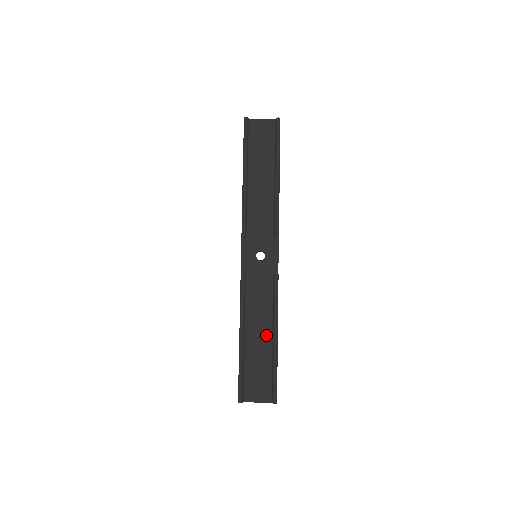
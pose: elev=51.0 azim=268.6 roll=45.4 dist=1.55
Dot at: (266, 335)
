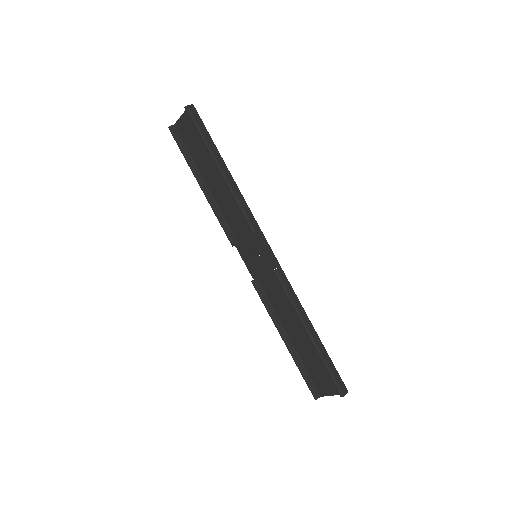
Dot at: (302, 331)
